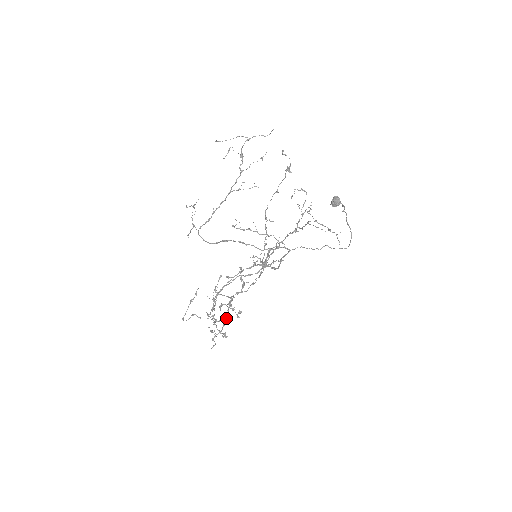
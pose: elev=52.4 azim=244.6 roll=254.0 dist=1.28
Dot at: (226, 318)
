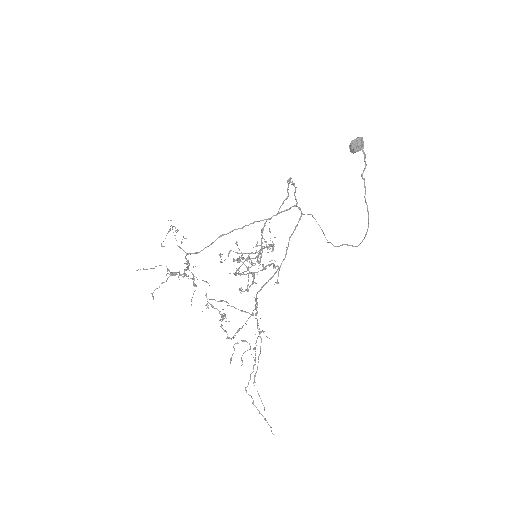
Dot at: occluded
